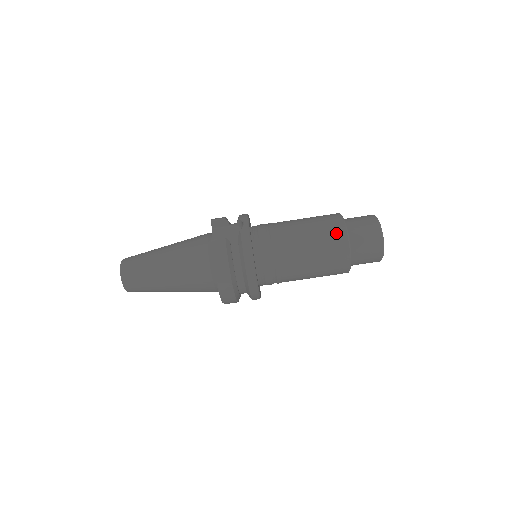
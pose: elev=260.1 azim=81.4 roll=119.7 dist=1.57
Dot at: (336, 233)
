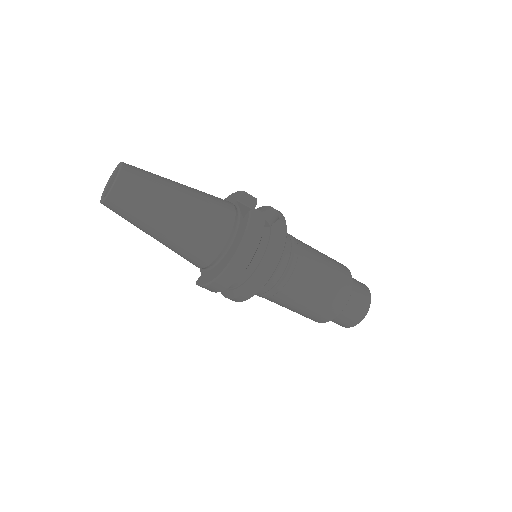
Dot at: (345, 279)
